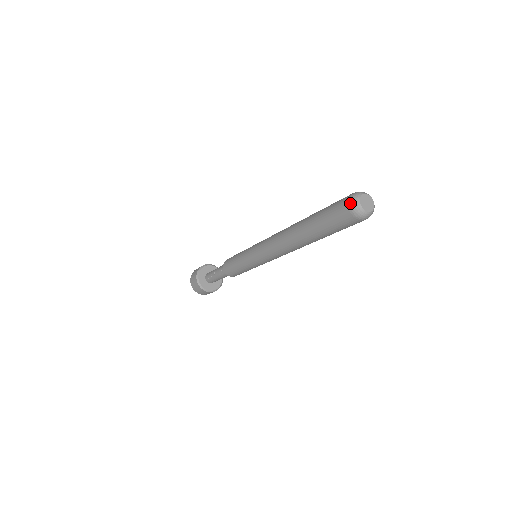
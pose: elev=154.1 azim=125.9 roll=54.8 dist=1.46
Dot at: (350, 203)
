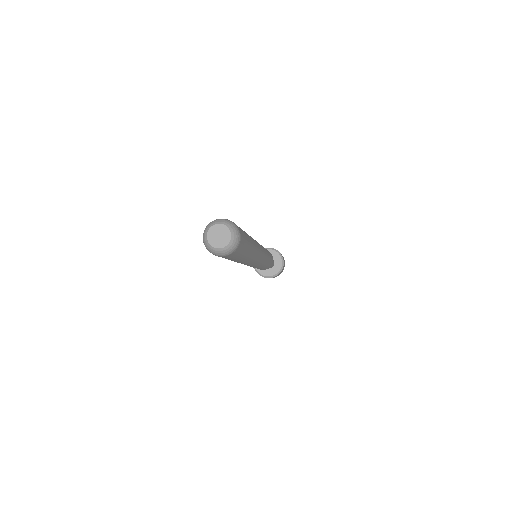
Dot at: (206, 226)
